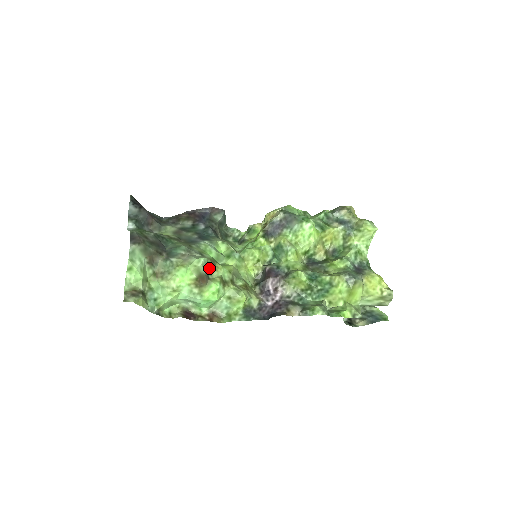
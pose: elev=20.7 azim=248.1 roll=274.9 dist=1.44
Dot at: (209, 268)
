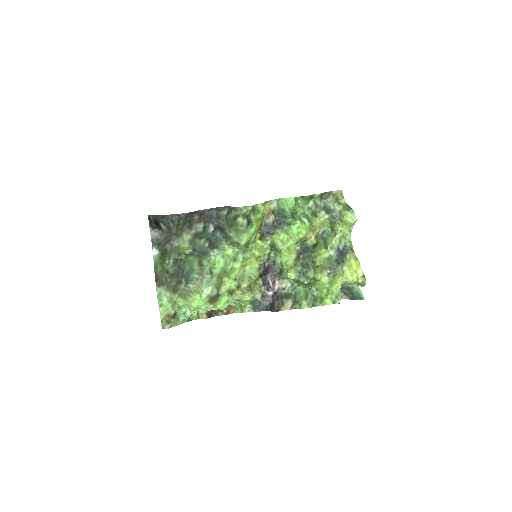
Dot at: (218, 287)
